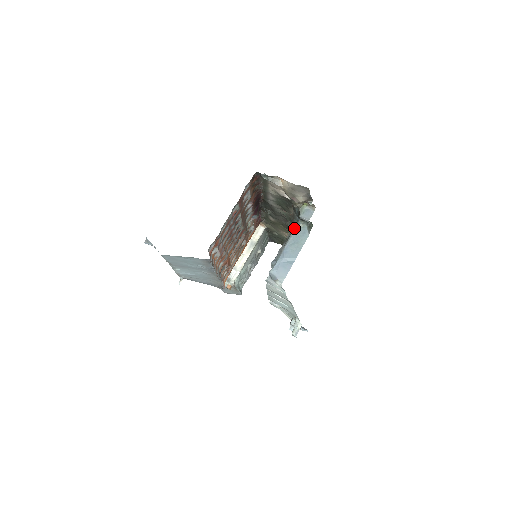
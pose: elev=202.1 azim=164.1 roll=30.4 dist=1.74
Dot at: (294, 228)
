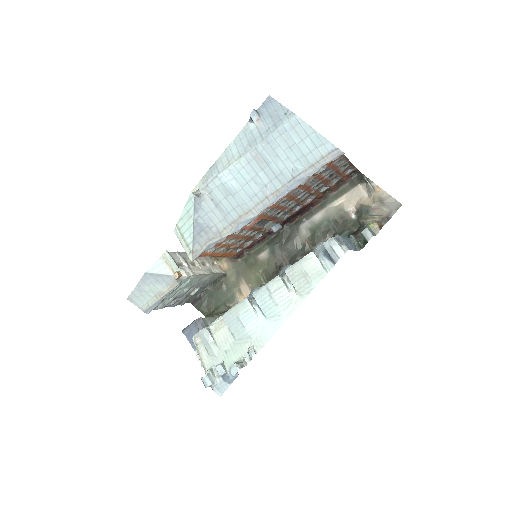
Dot at: occluded
